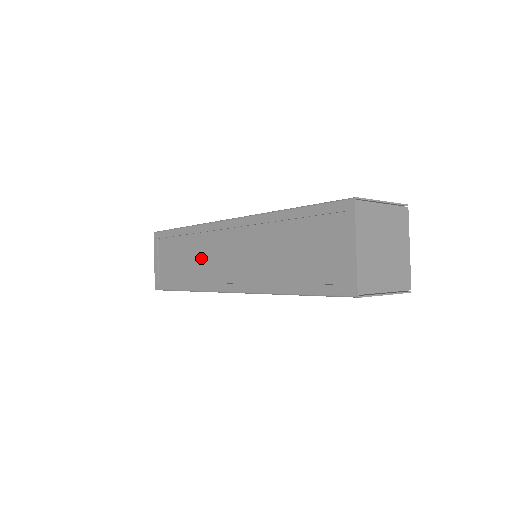
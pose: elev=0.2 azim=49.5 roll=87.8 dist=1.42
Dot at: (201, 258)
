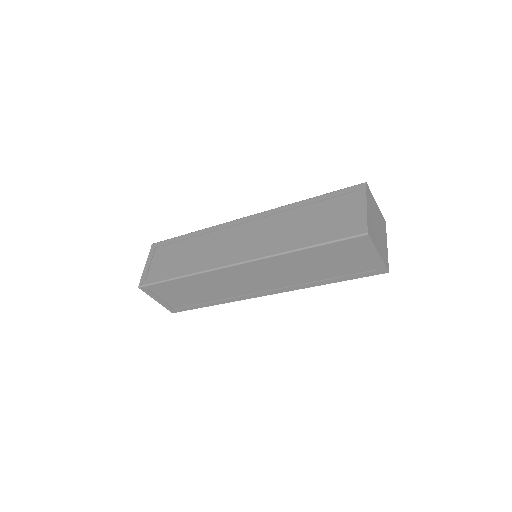
Dot at: (207, 249)
